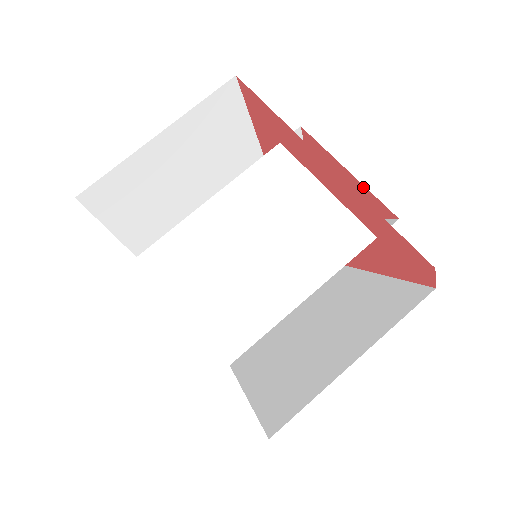
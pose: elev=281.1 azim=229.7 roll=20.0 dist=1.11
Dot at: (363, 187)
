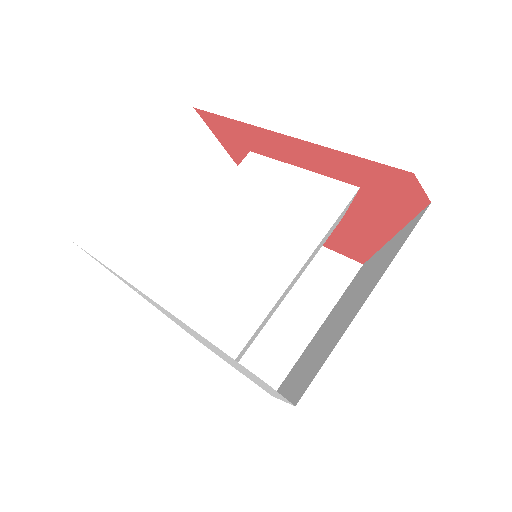
Dot at: occluded
